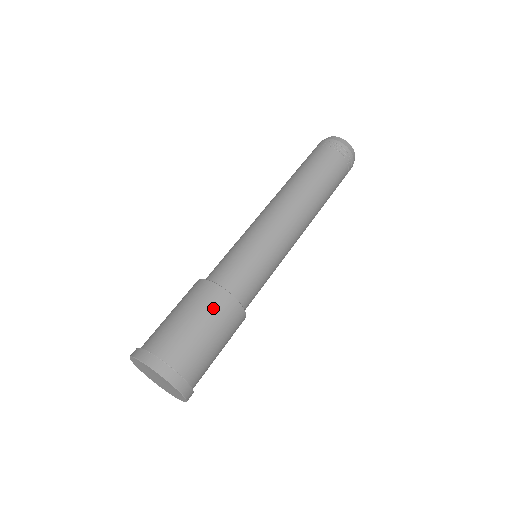
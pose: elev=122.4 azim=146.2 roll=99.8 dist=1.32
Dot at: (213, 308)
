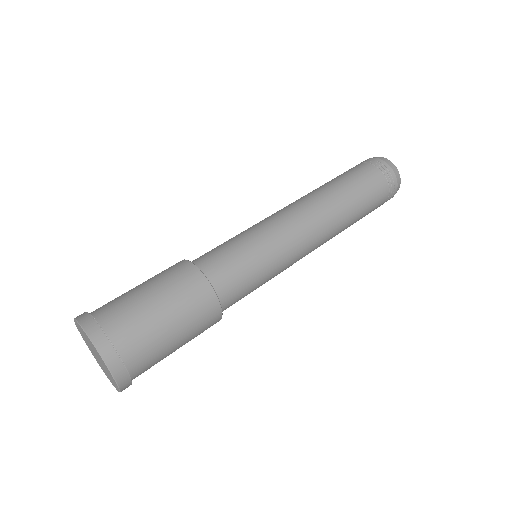
Dot at: (166, 274)
